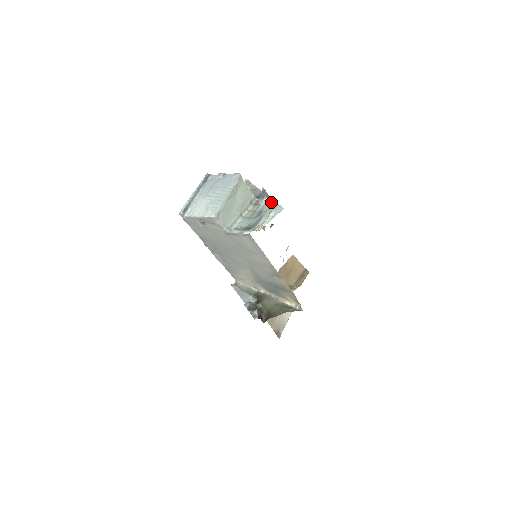
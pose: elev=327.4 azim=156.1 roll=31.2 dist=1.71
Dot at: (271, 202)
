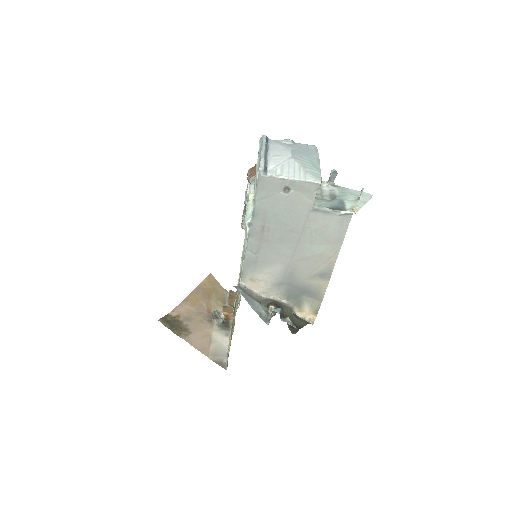
Dot at: (342, 188)
